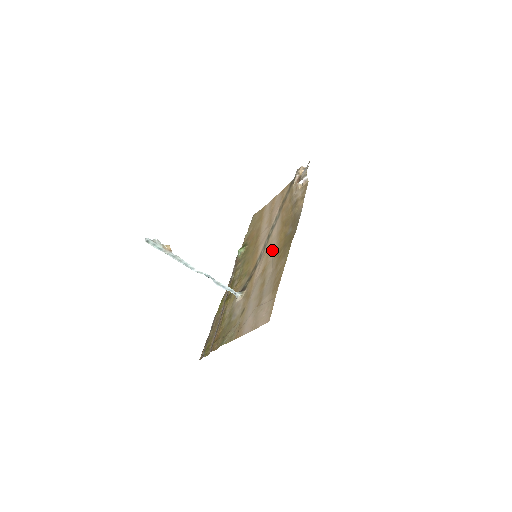
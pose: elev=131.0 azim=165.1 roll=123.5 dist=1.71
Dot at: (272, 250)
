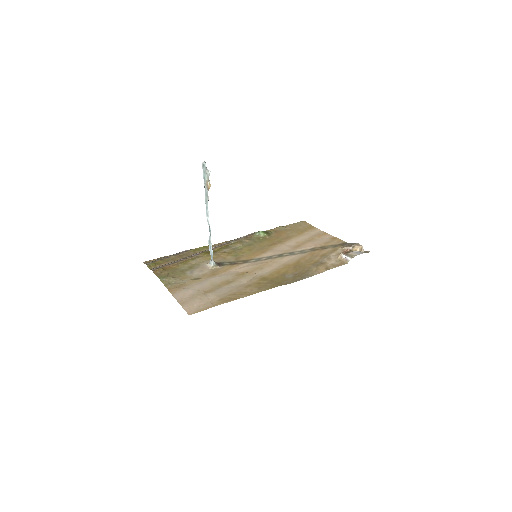
Dot at: (266, 269)
